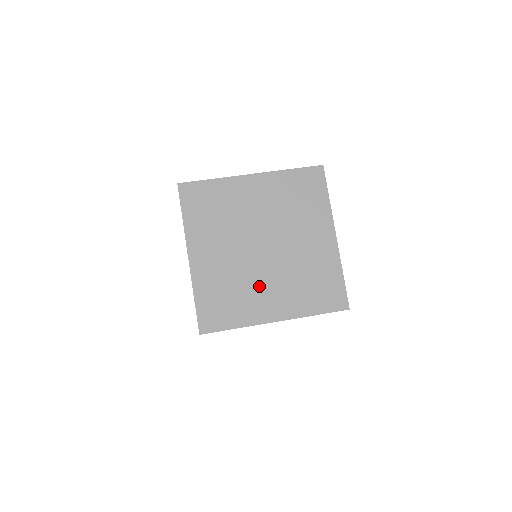
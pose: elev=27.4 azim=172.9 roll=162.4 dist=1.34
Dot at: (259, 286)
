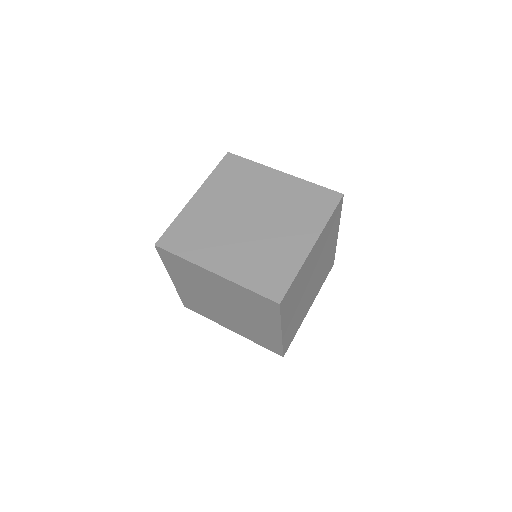
Dot at: (224, 241)
